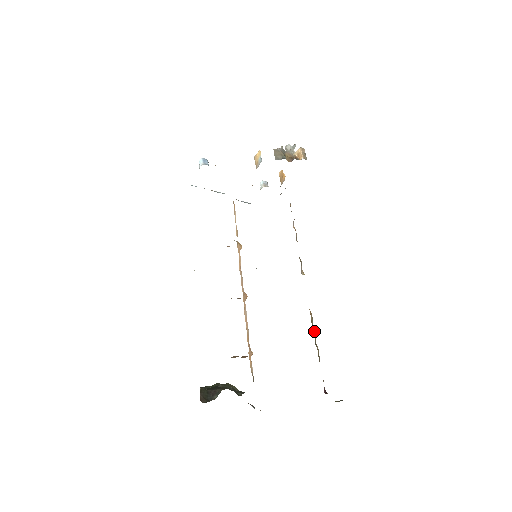
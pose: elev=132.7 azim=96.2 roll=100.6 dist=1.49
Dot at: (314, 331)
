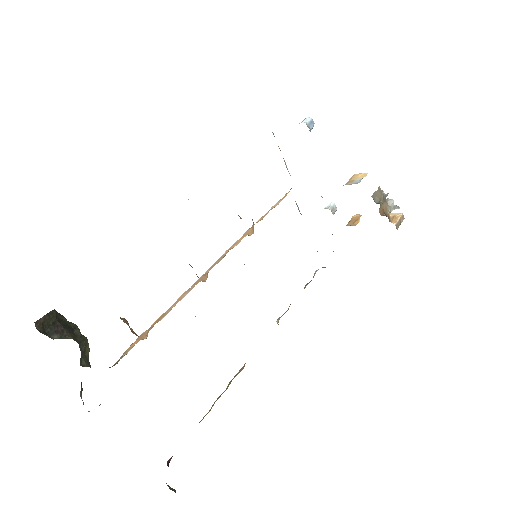
Dot at: (227, 387)
